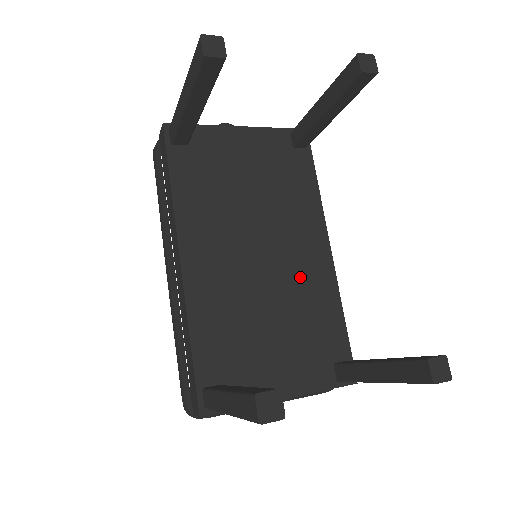
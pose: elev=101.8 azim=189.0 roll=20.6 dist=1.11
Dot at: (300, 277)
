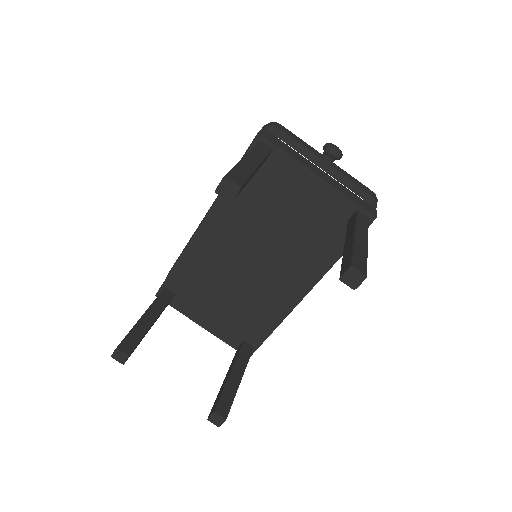
Dot at: (267, 292)
